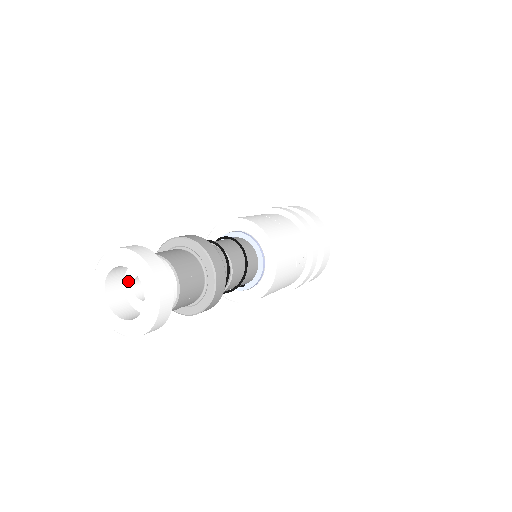
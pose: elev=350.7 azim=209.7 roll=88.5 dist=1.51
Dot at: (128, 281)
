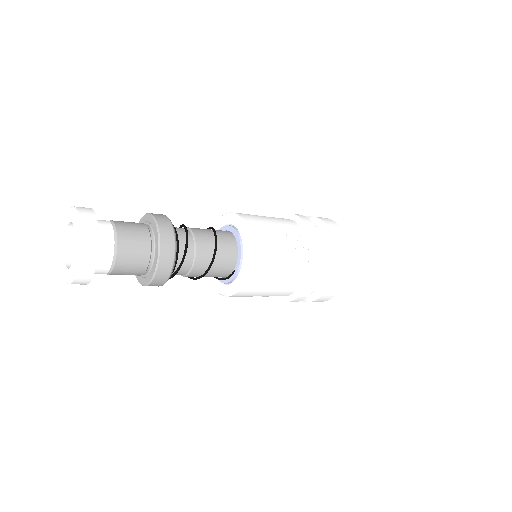
Dot at: occluded
